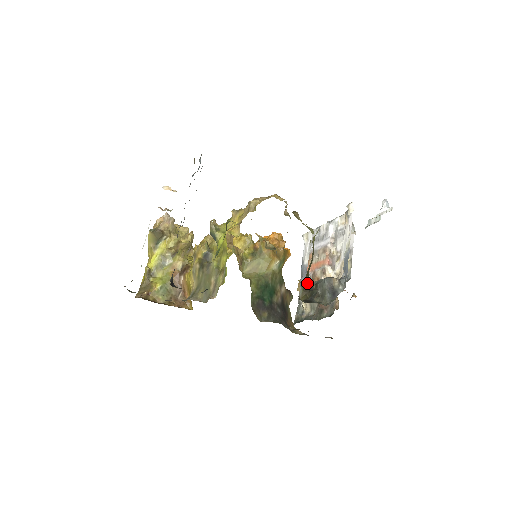
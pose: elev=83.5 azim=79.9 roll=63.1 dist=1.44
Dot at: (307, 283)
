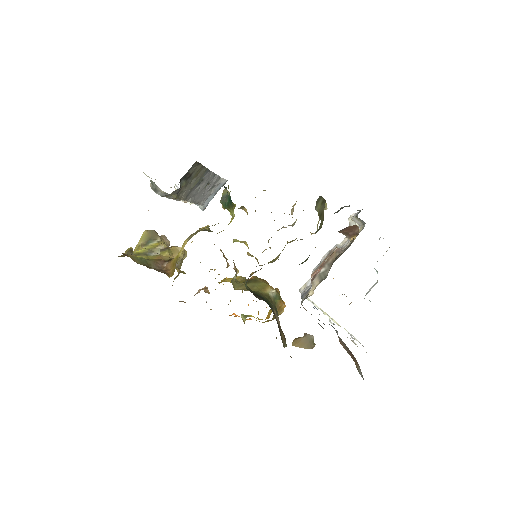
Dot at: occluded
